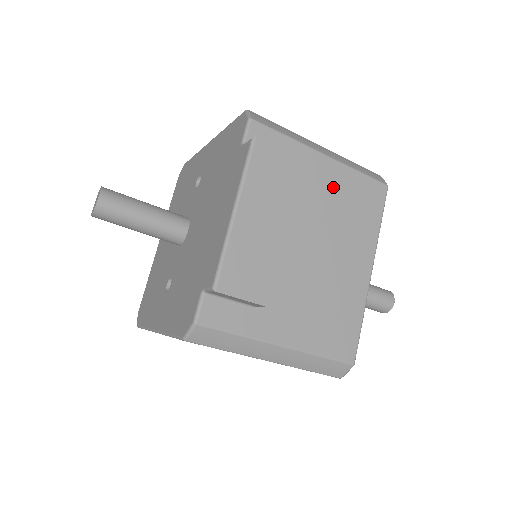
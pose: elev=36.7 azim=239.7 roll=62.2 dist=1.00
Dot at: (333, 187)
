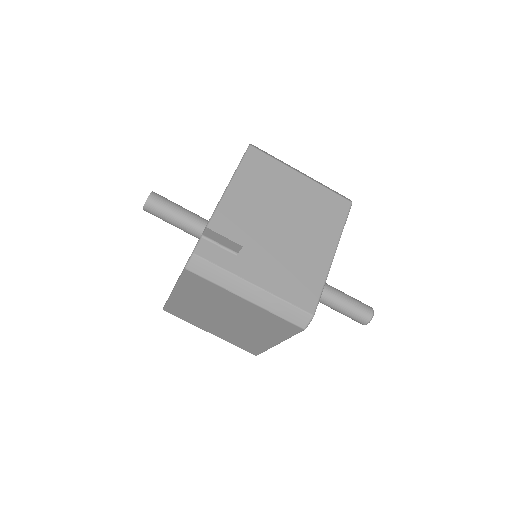
Dot at: (307, 194)
